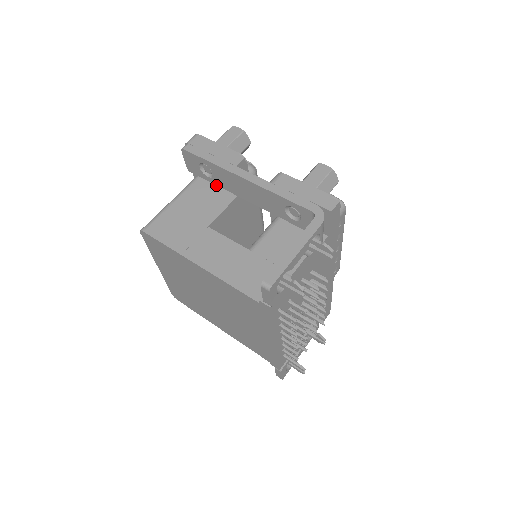
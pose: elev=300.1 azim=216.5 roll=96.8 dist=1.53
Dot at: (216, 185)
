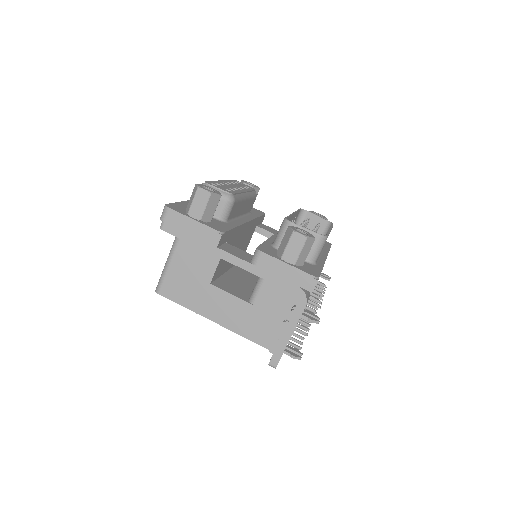
Dot at: occluded
